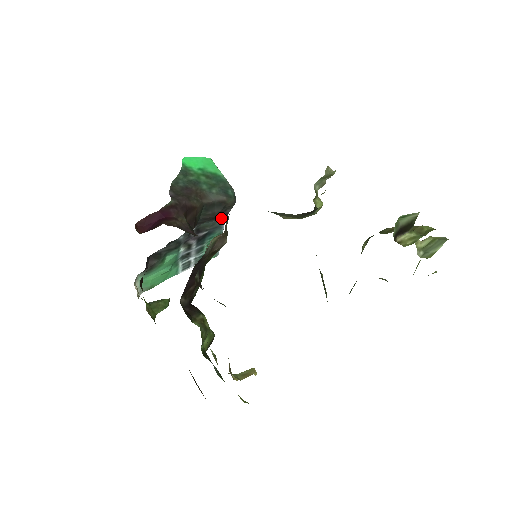
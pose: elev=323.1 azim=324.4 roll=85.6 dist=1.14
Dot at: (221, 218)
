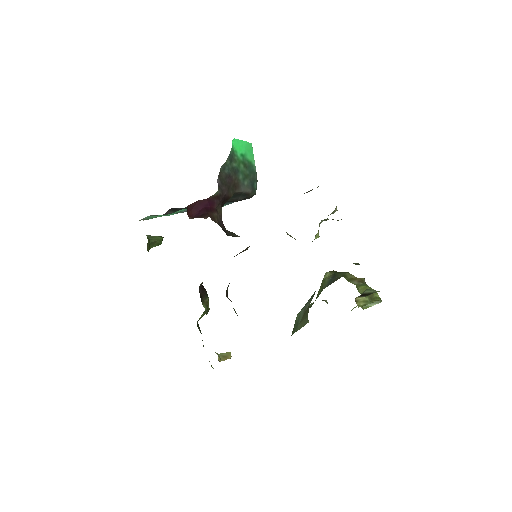
Dot at: occluded
